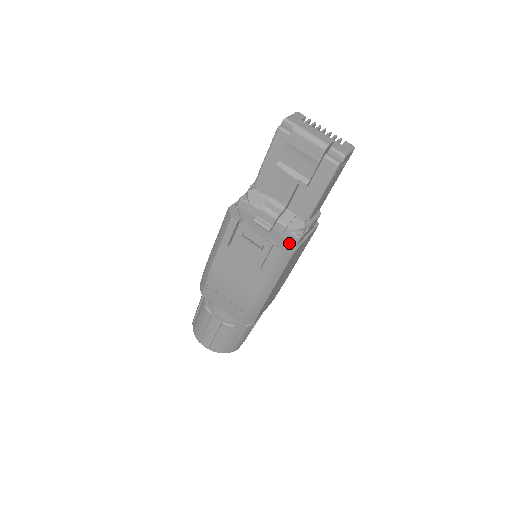
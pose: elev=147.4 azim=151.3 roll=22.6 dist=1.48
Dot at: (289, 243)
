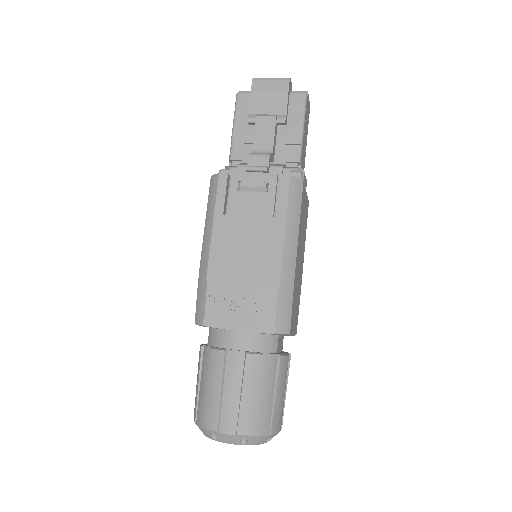
Dot at: occluded
